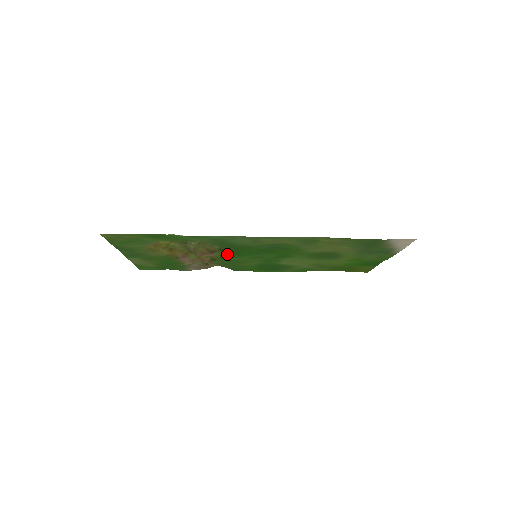
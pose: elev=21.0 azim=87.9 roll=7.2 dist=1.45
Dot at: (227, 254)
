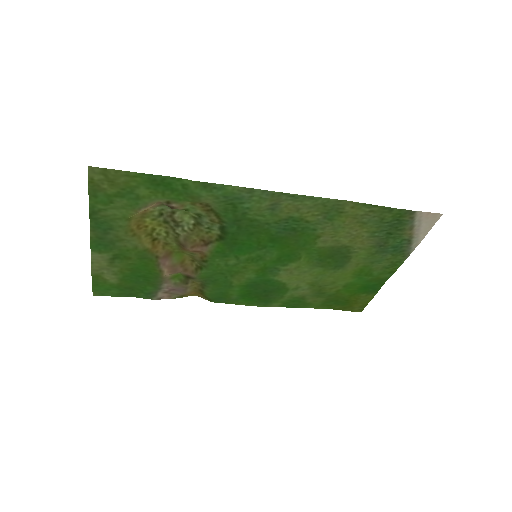
Dot at: (224, 249)
